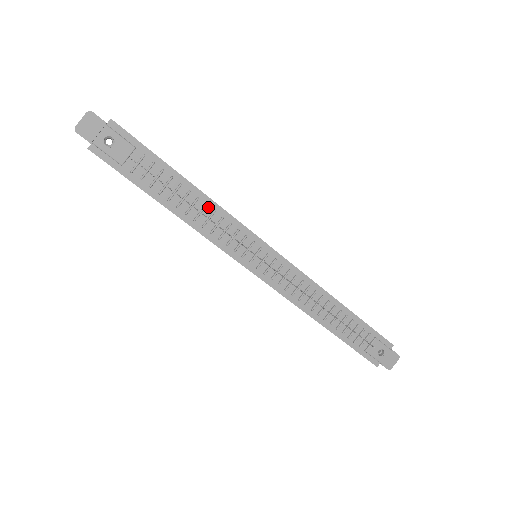
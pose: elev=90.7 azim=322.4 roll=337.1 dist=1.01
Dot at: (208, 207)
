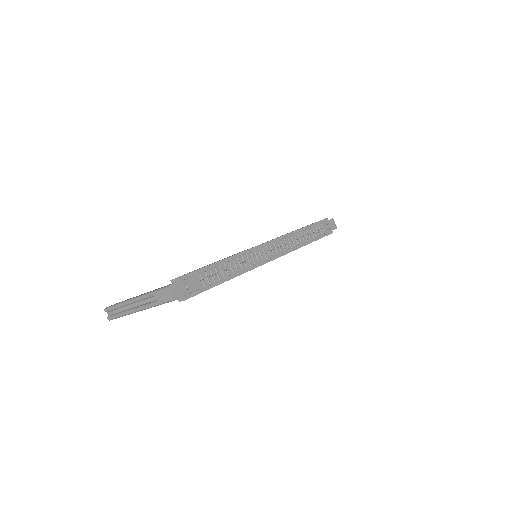
Dot at: (234, 260)
